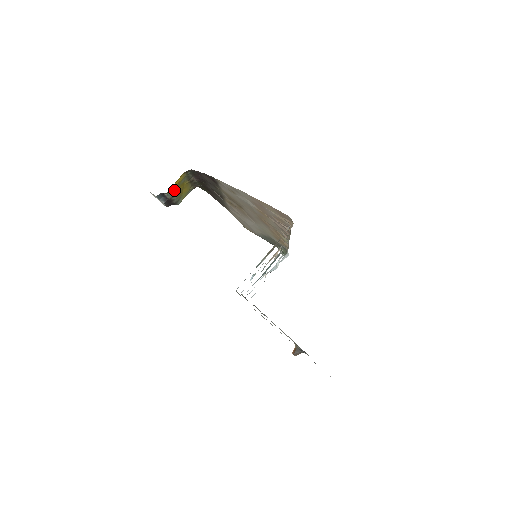
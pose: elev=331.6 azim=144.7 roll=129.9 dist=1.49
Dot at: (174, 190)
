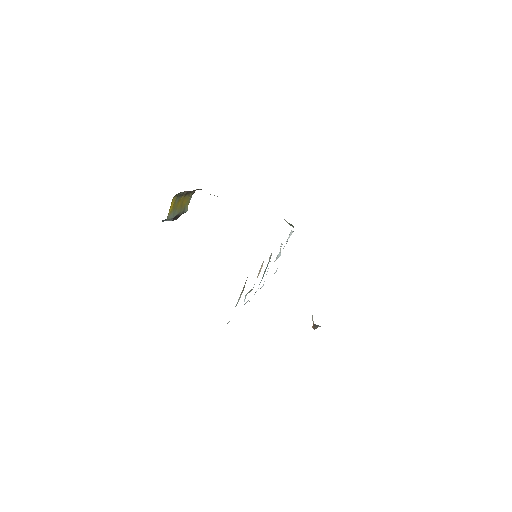
Dot at: (173, 212)
